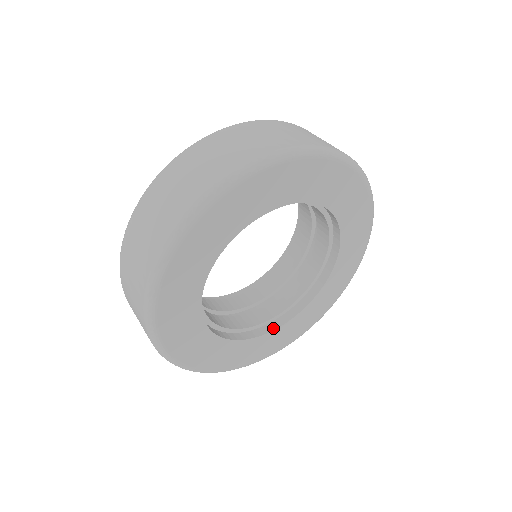
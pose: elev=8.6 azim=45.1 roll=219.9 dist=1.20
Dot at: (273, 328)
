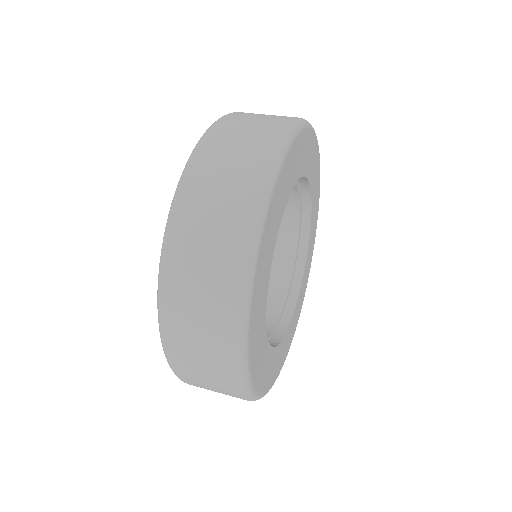
Dot at: (277, 343)
